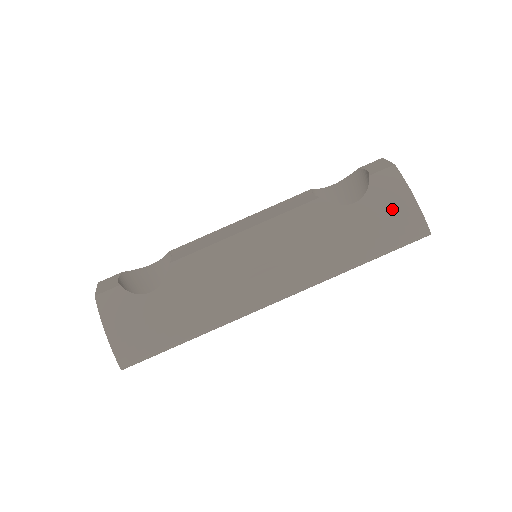
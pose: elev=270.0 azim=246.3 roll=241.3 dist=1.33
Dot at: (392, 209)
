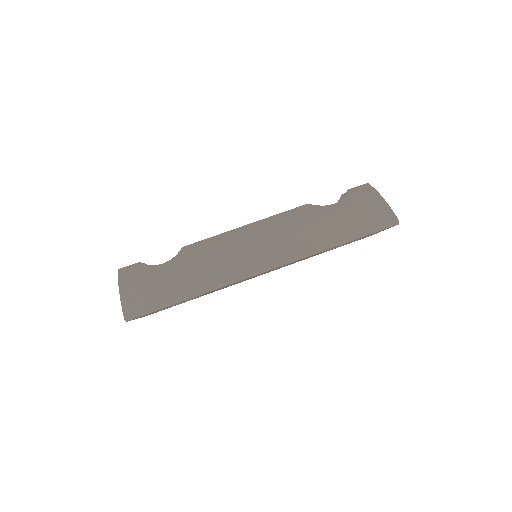
Dot at: (365, 205)
